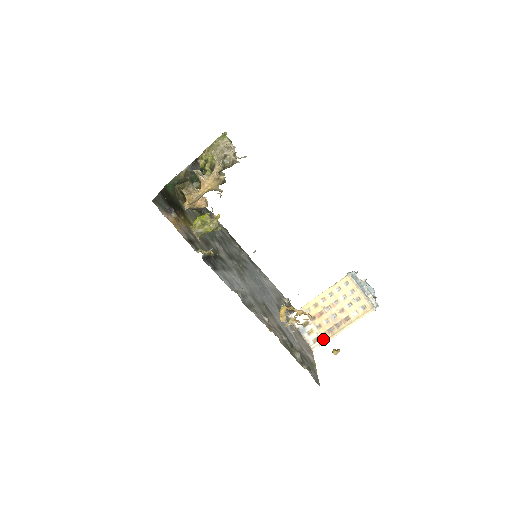
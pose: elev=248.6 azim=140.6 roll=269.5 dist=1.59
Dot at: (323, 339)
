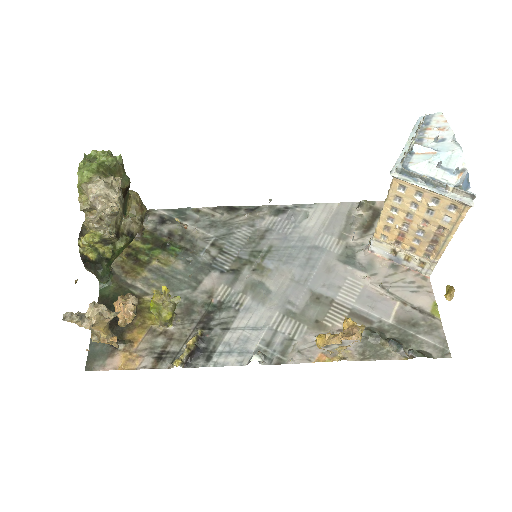
Dot at: (429, 262)
